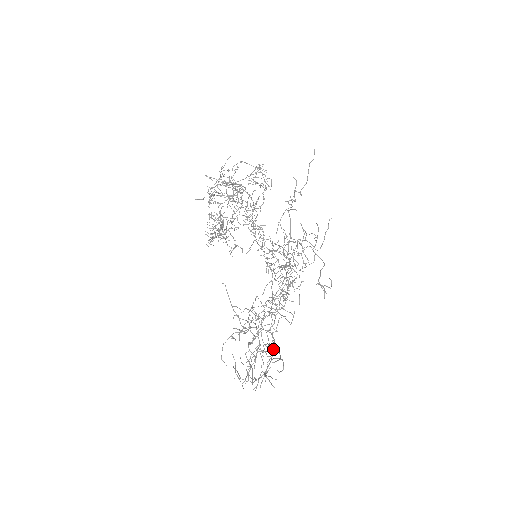
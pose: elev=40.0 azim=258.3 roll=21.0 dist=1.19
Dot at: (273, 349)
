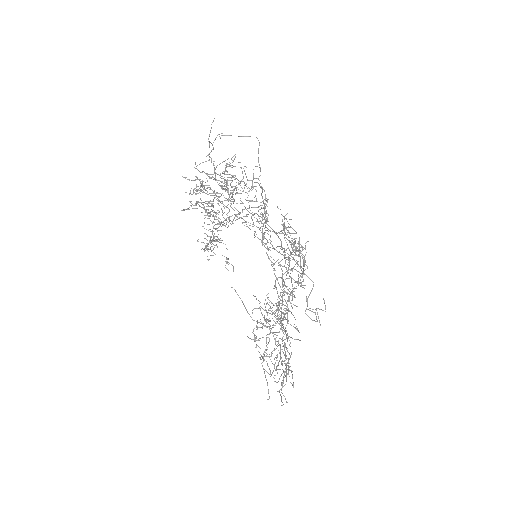
Dot at: (280, 369)
